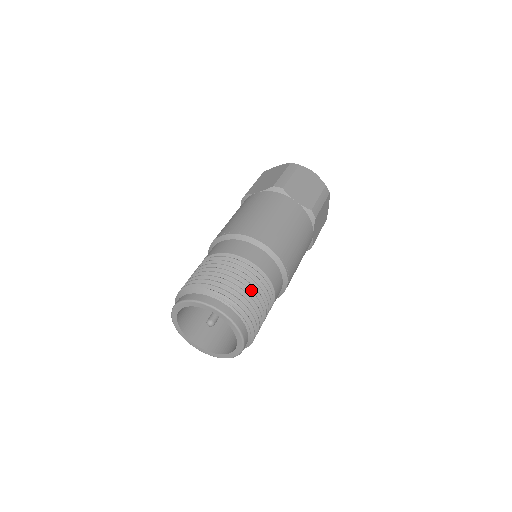
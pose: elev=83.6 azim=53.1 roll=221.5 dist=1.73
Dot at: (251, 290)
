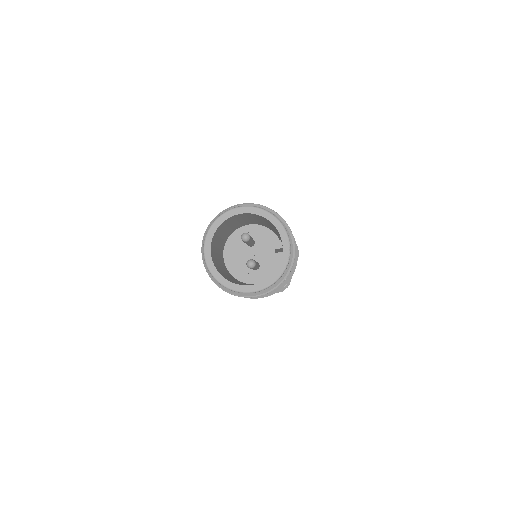
Dot at: occluded
